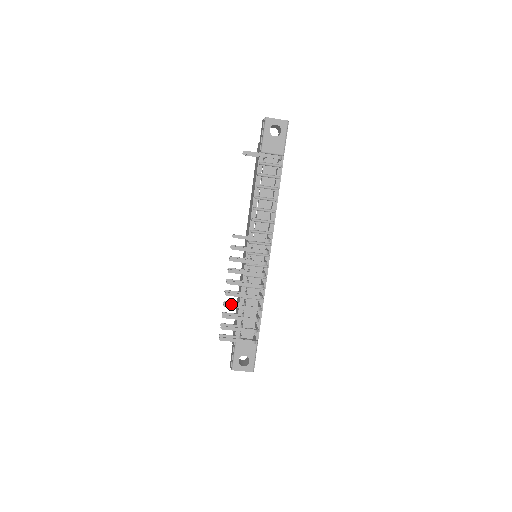
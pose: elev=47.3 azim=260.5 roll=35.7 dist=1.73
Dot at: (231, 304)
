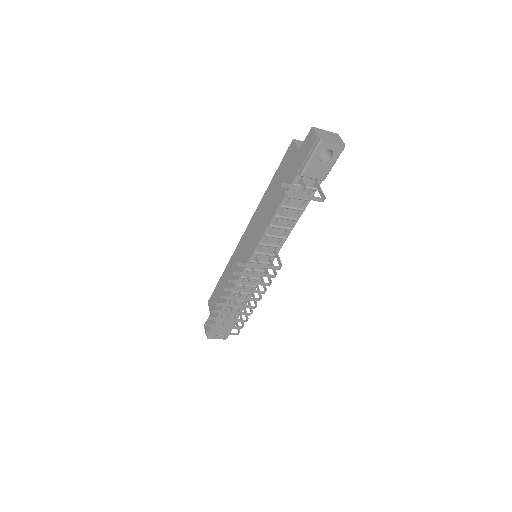
Dot at: (225, 312)
